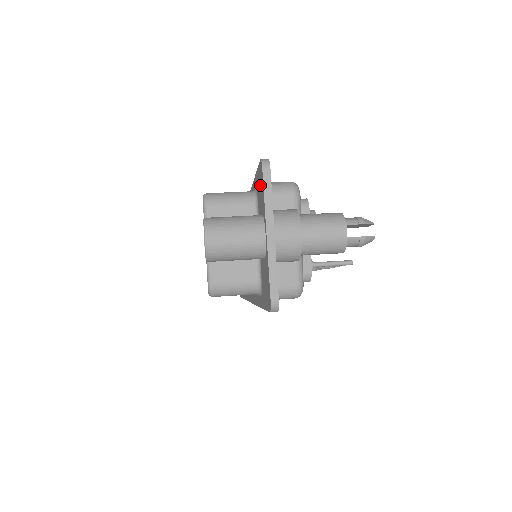
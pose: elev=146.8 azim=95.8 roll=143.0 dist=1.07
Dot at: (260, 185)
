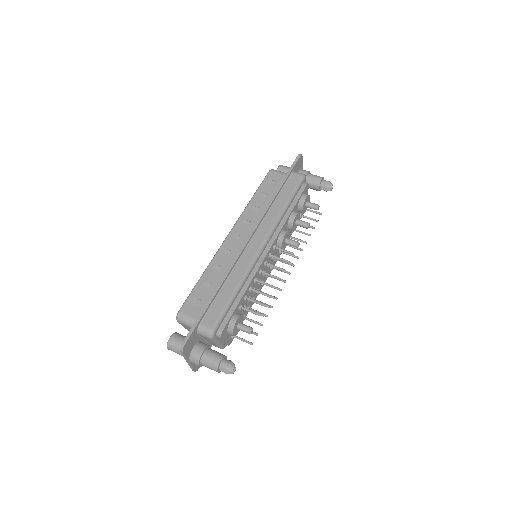
Dot at: occluded
